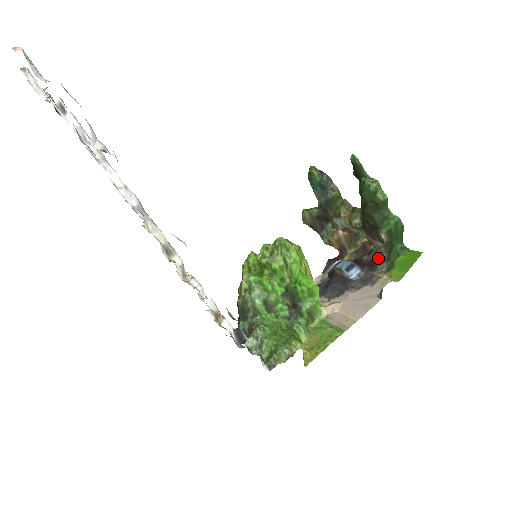
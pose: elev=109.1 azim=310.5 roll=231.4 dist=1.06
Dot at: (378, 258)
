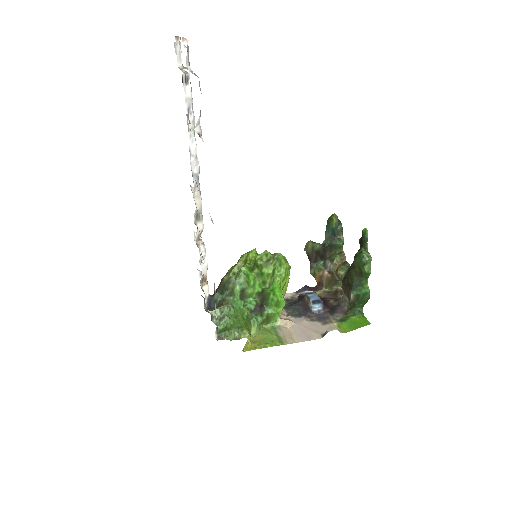
Dot at: (340, 307)
